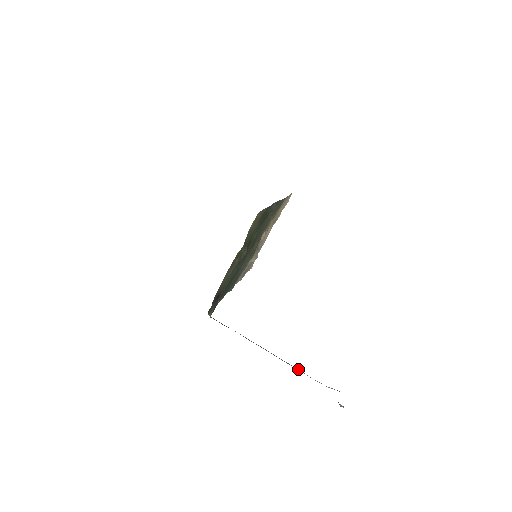
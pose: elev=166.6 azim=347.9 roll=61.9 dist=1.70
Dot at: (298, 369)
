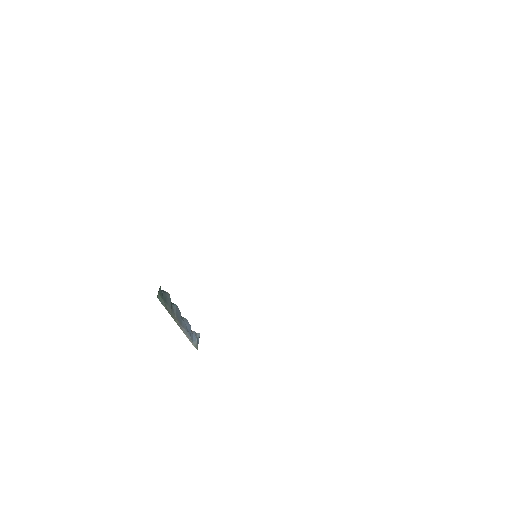
Dot at: (186, 334)
